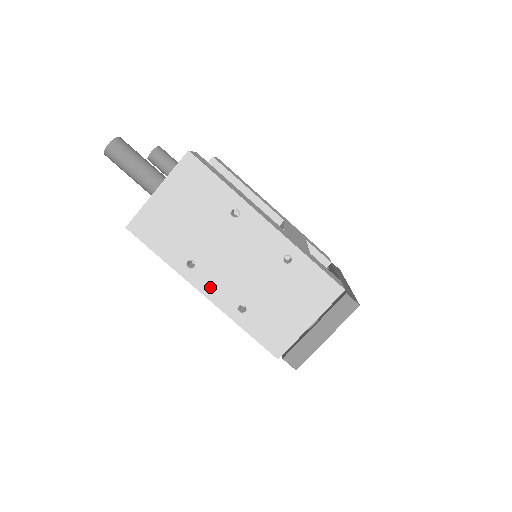
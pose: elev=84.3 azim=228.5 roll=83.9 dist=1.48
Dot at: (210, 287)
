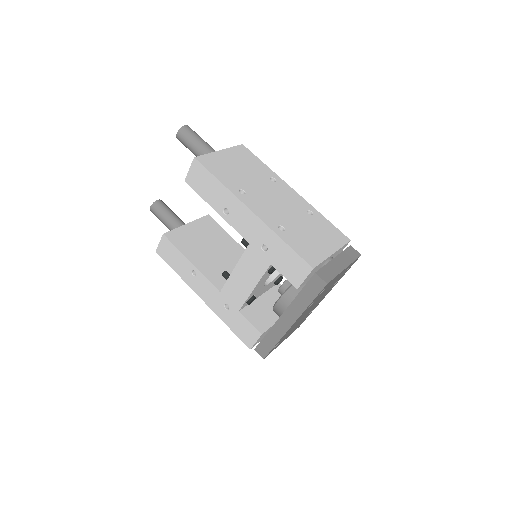
Dot at: (257, 208)
